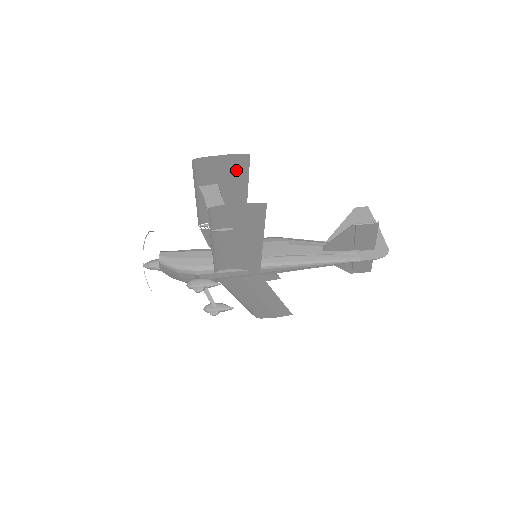
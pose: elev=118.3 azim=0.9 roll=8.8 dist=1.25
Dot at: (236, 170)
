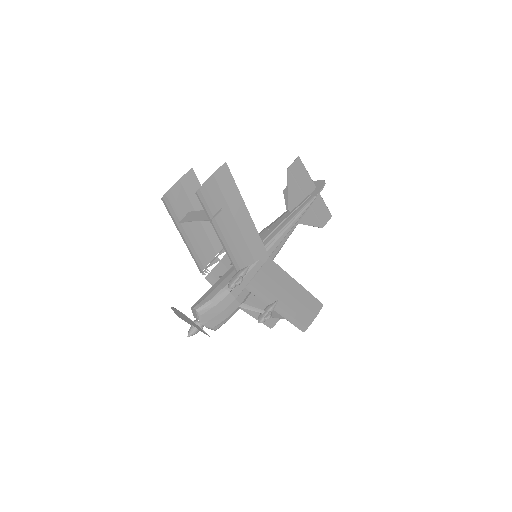
Dot at: (193, 191)
